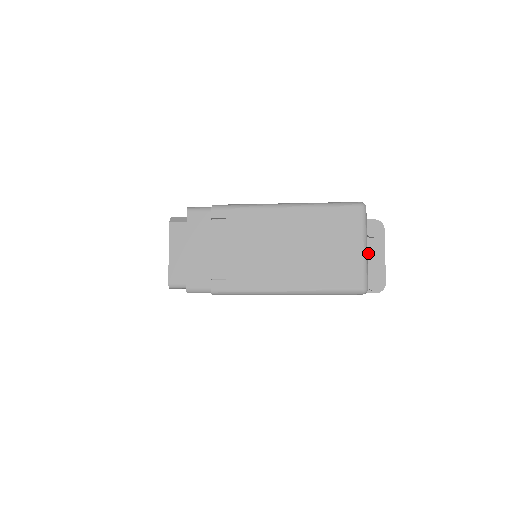
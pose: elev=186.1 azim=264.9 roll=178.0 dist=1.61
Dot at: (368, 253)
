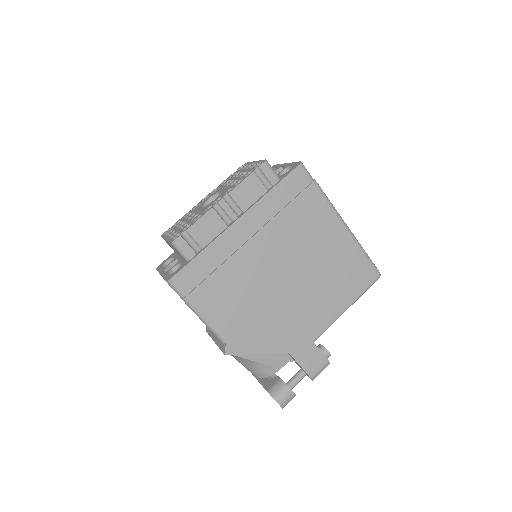
Dot at: occluded
